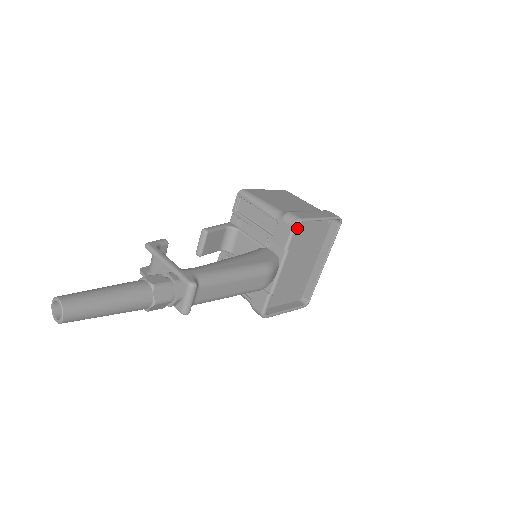
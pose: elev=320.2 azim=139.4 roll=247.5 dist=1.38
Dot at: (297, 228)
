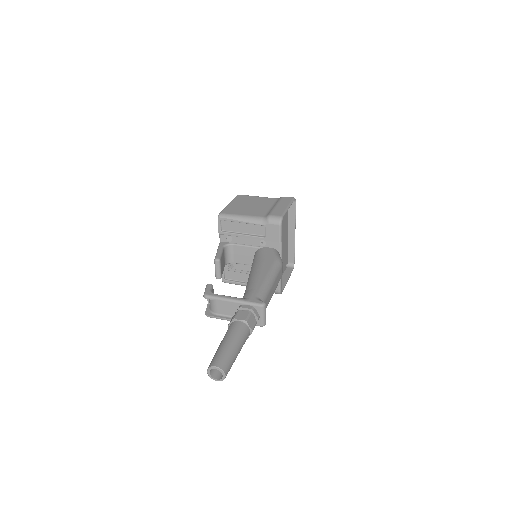
Dot at: occluded
